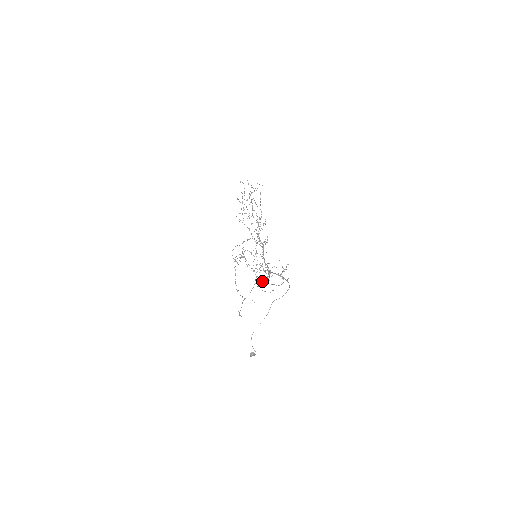
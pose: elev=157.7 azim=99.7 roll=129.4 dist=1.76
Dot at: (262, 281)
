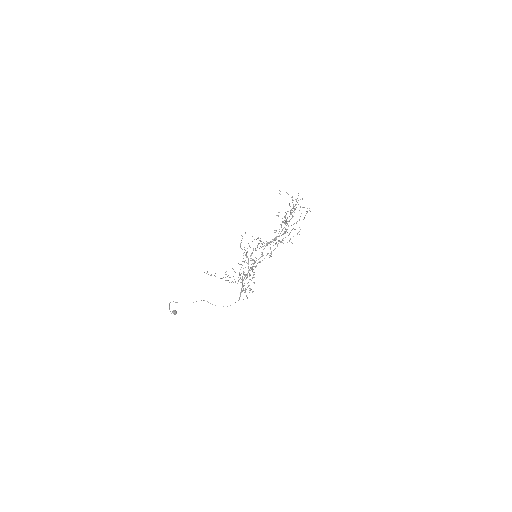
Dot at: (222, 278)
